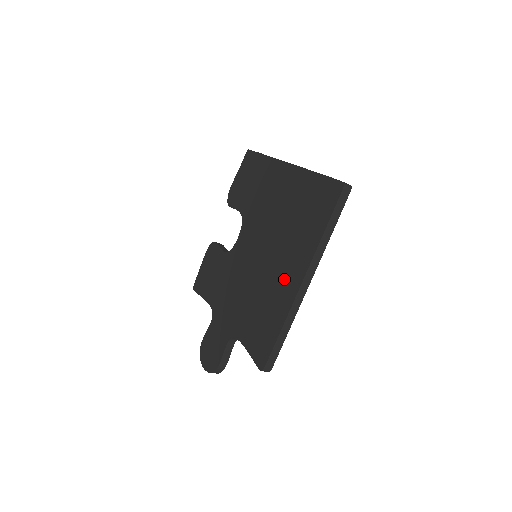
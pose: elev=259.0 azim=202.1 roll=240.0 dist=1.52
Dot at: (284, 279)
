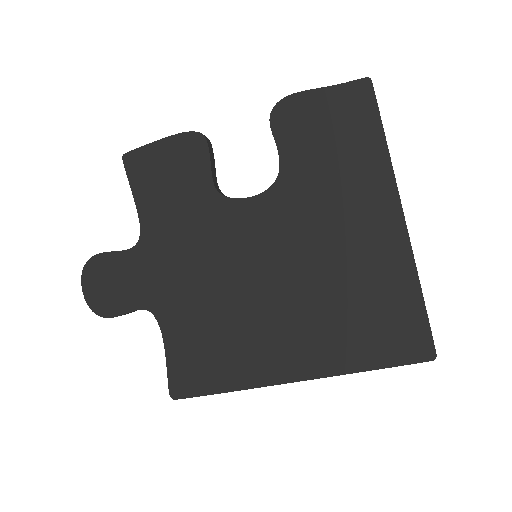
Dot at: (275, 349)
